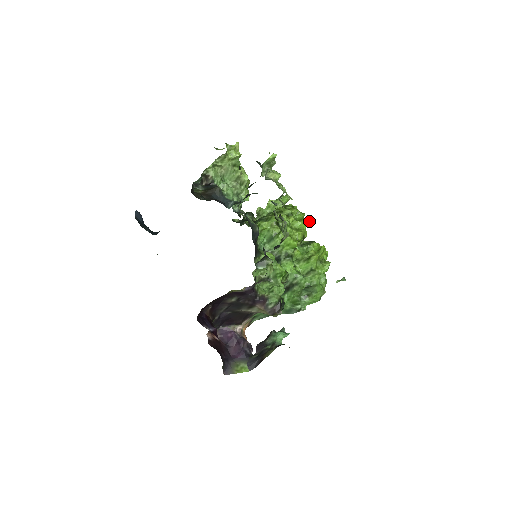
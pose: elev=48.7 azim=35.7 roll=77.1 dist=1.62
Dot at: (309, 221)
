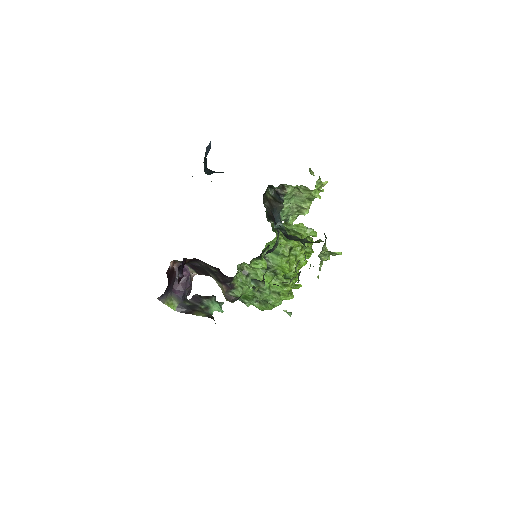
Dot at: occluded
